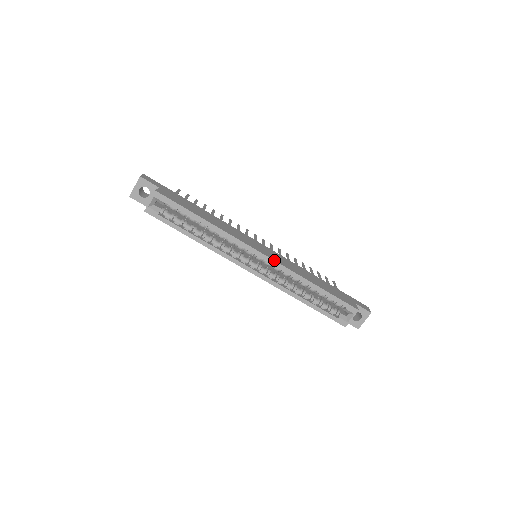
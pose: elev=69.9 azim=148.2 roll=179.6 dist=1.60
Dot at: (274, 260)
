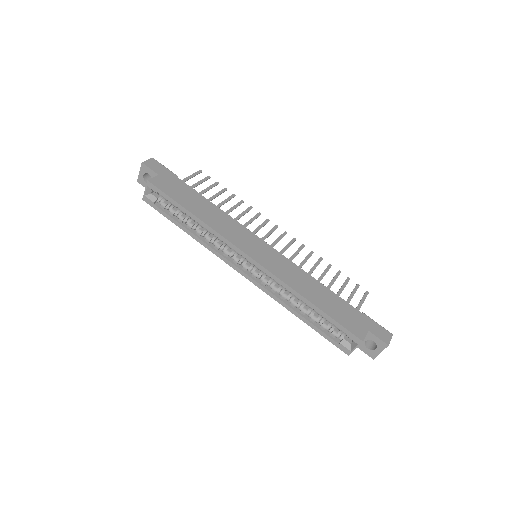
Dot at: (264, 267)
